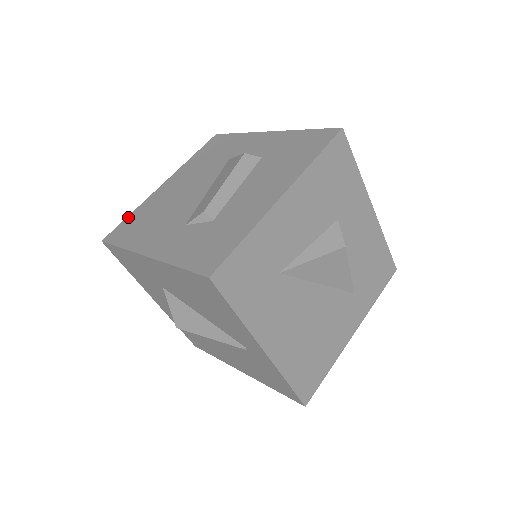
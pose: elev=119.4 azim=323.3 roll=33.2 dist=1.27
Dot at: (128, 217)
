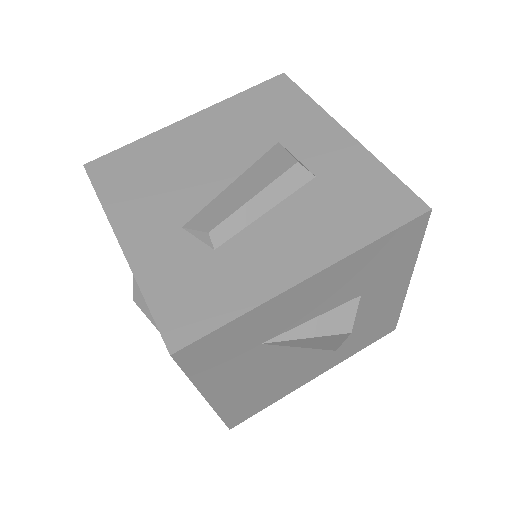
Dot at: (127, 147)
